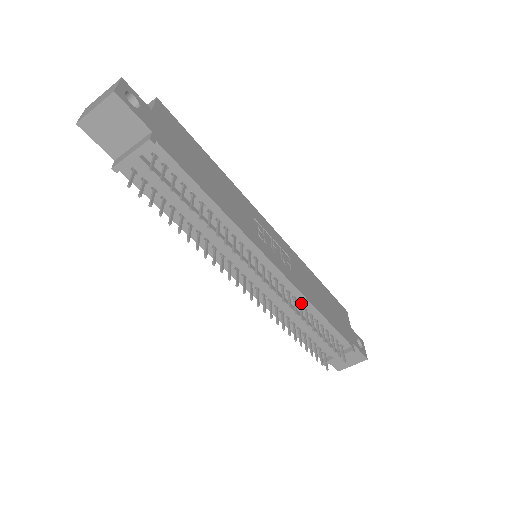
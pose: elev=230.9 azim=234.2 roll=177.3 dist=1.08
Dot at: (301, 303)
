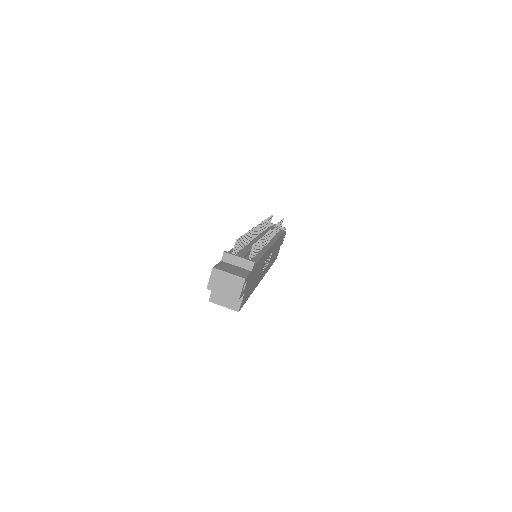
Dot at: (261, 250)
